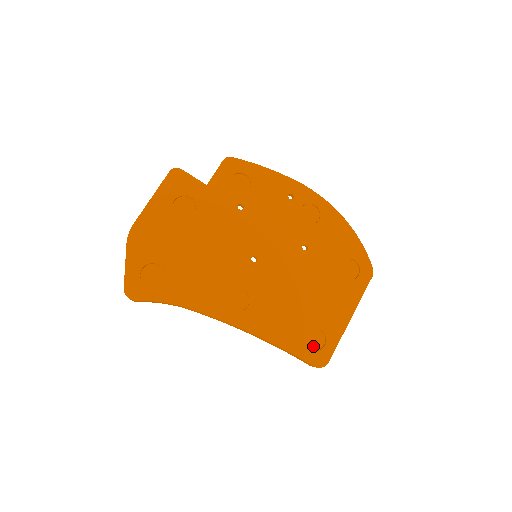
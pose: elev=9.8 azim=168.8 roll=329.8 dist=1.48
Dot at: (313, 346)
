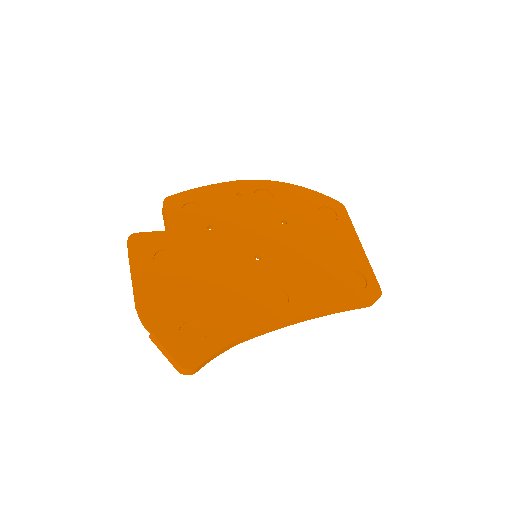
Dot at: (359, 287)
